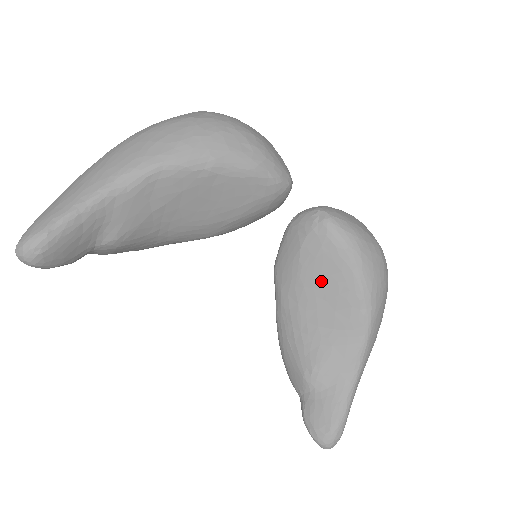
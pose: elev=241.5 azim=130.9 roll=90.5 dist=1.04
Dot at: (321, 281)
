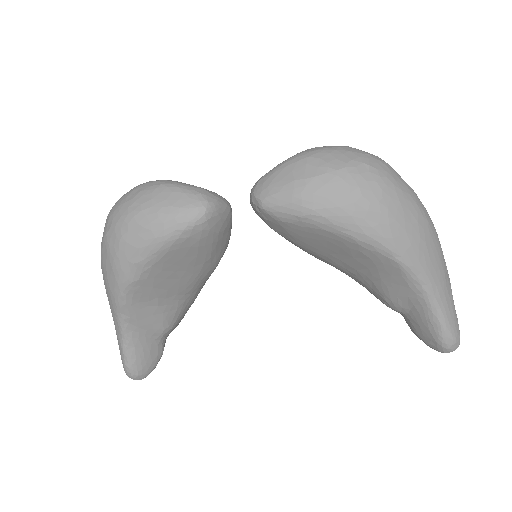
Dot at: (316, 245)
